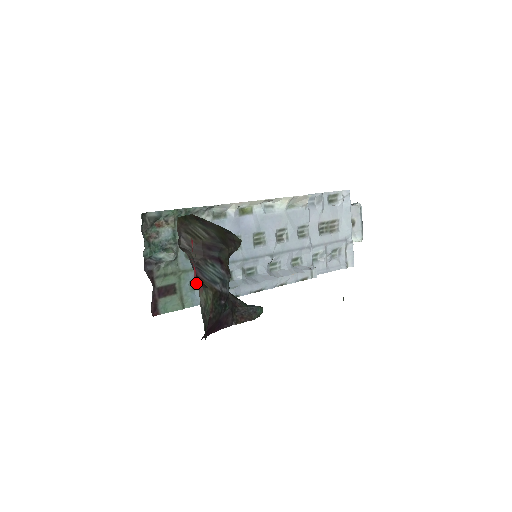
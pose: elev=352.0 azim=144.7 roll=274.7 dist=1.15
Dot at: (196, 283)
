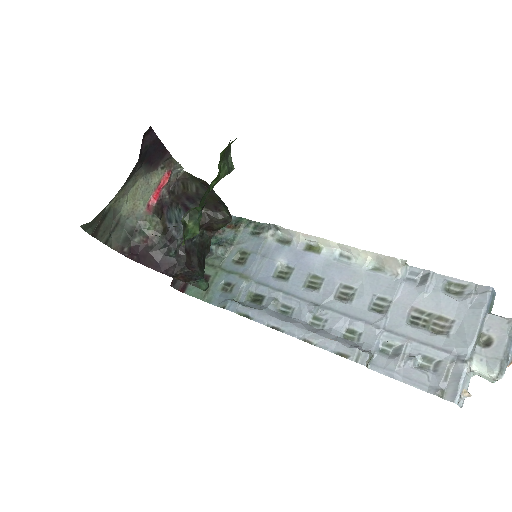
Dot at: (150, 206)
